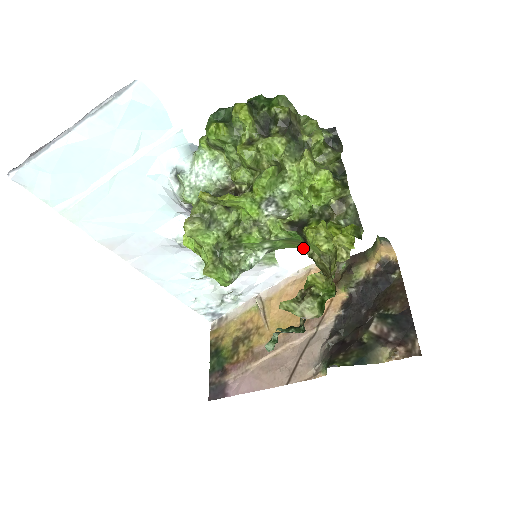
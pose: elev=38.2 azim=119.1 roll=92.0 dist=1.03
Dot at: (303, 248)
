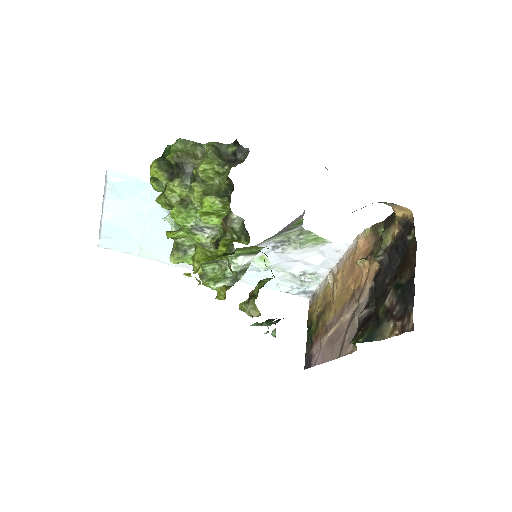
Dot at: occluded
